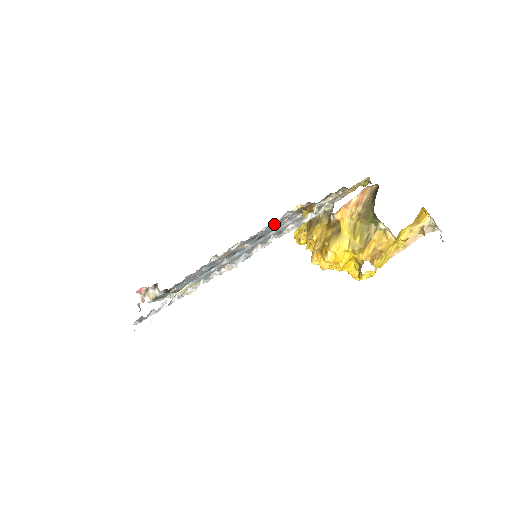
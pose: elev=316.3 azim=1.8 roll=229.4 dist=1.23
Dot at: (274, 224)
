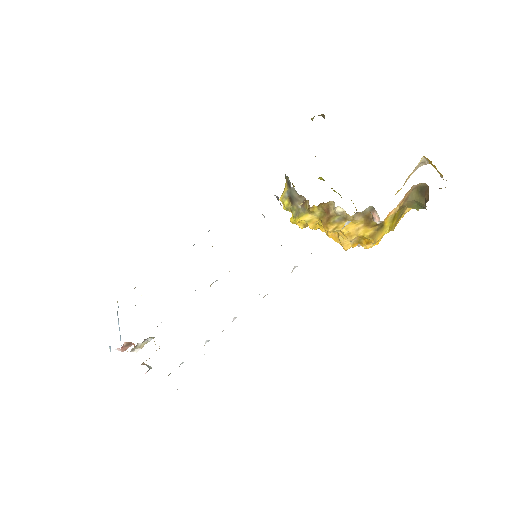
Dot at: occluded
